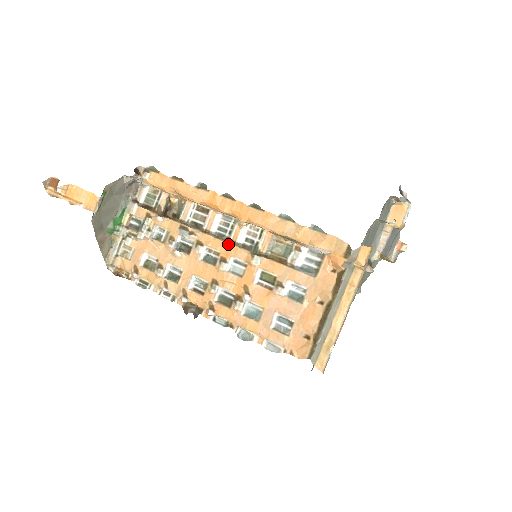
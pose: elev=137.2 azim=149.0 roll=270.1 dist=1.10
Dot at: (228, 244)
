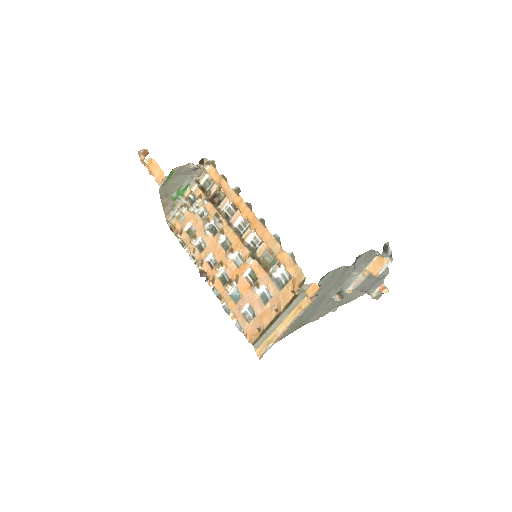
Dot at: (239, 240)
